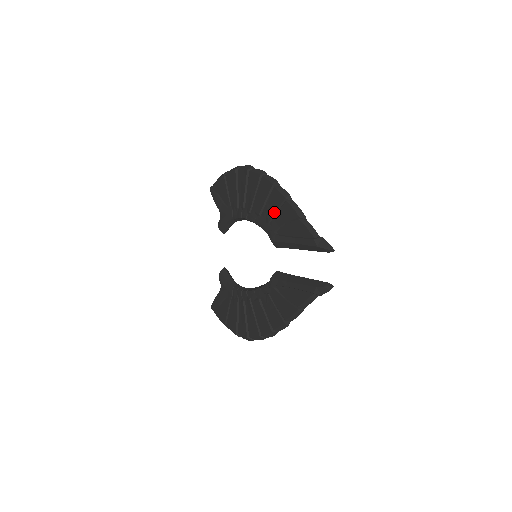
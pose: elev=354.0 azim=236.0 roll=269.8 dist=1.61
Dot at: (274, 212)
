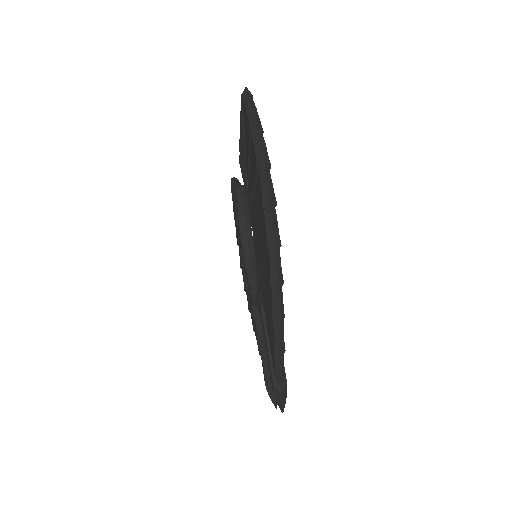
Dot at: (265, 296)
